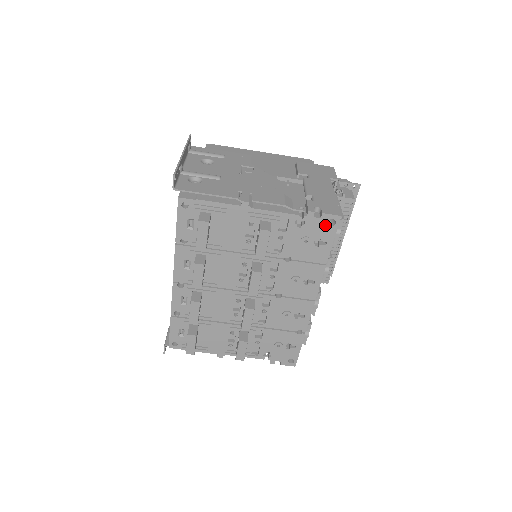
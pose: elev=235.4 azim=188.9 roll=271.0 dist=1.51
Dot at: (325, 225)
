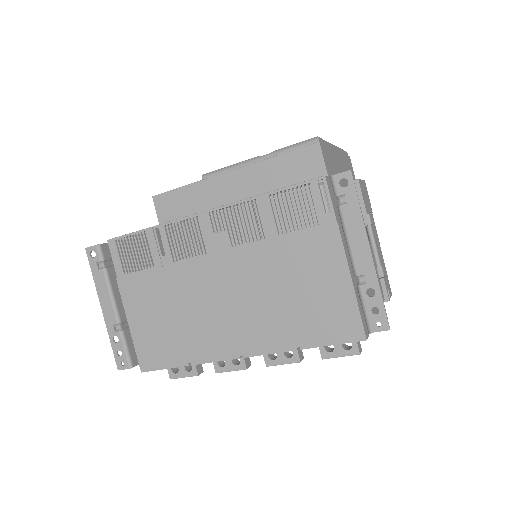
Dot at: occluded
